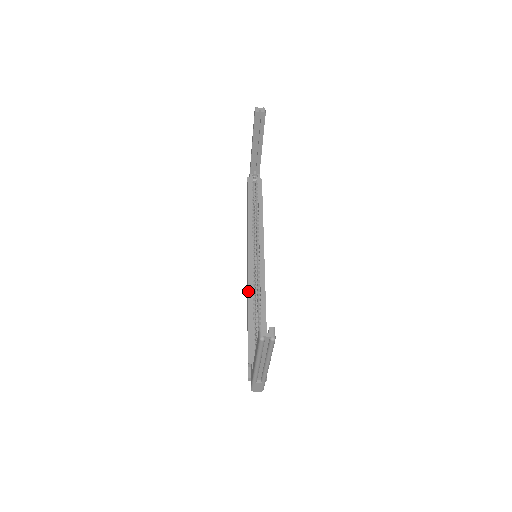
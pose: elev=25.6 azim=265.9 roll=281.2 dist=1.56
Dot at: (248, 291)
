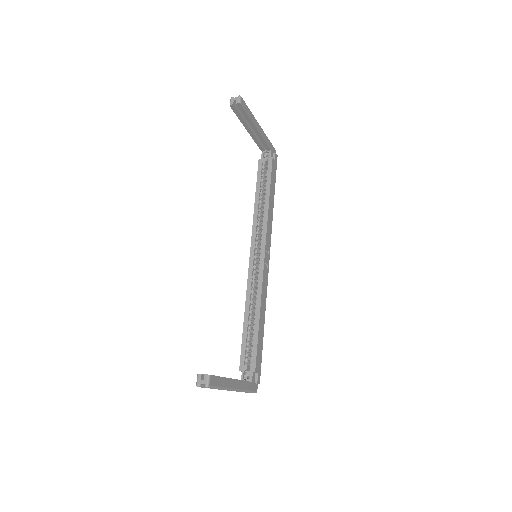
Dot at: (246, 296)
